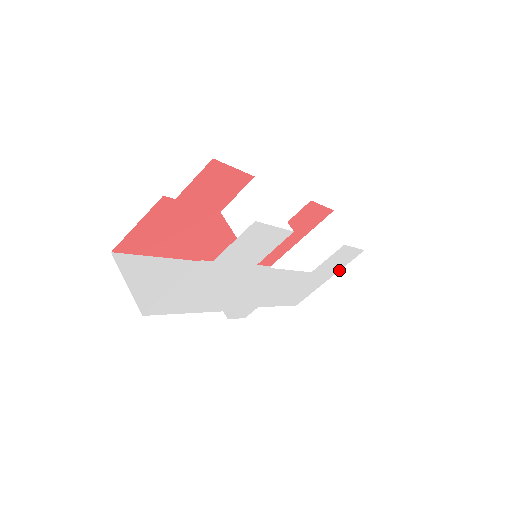
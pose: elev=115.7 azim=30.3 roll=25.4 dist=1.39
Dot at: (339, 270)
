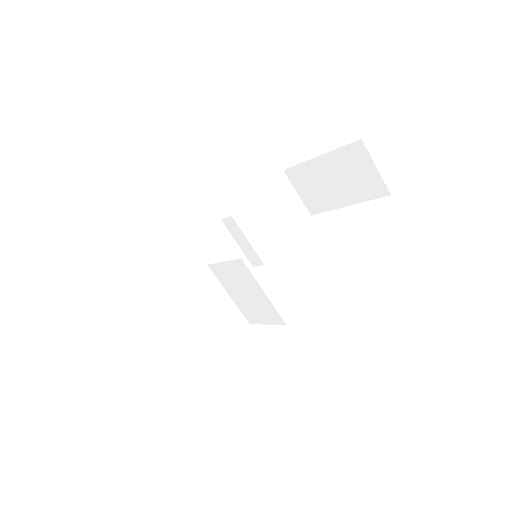
Dot at: occluded
